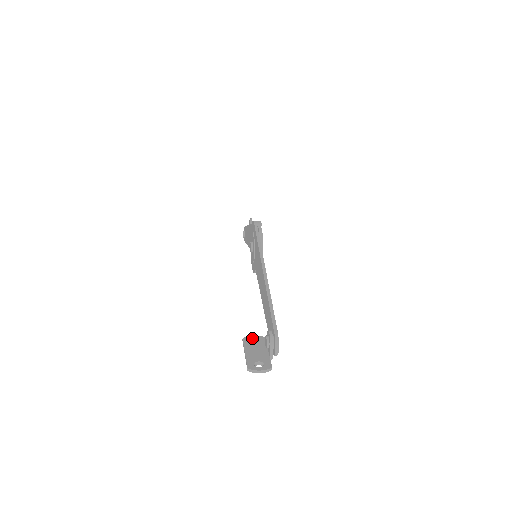
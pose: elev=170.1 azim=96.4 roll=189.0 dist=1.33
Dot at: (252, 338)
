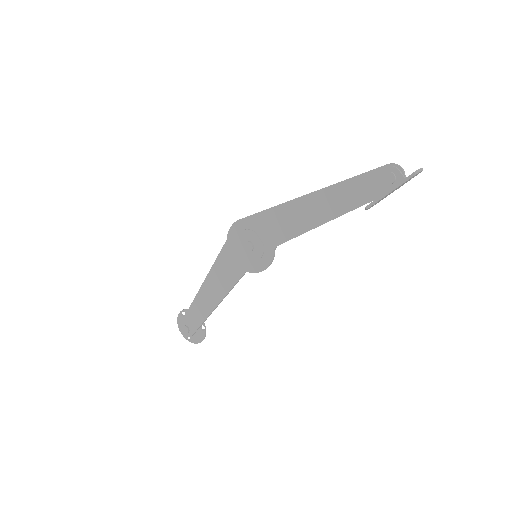
Dot at: occluded
